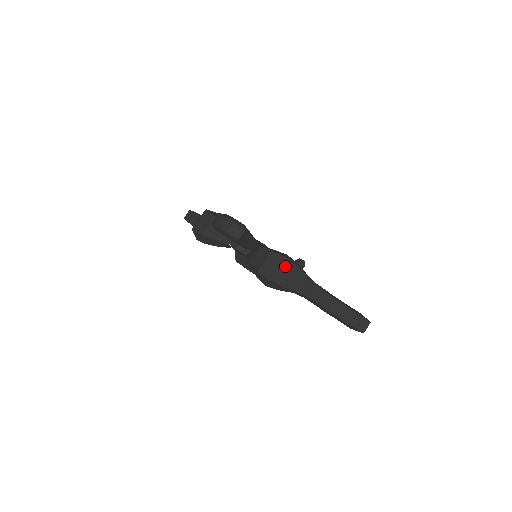
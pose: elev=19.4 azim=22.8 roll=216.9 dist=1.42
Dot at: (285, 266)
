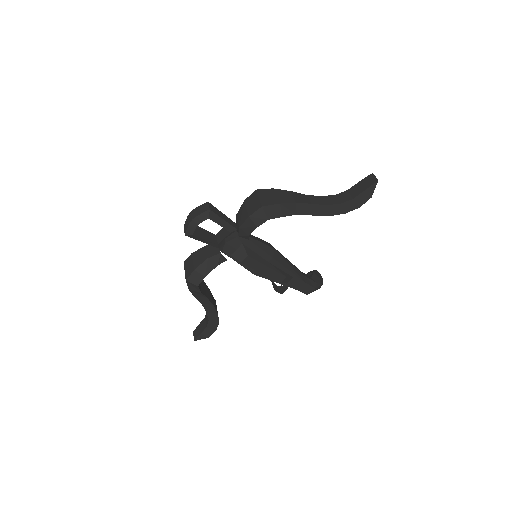
Dot at: (263, 194)
